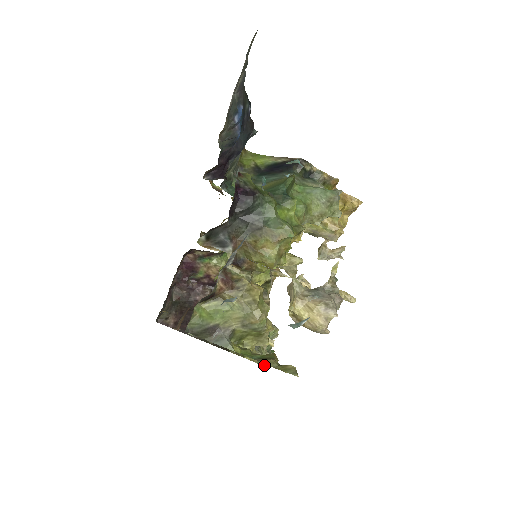
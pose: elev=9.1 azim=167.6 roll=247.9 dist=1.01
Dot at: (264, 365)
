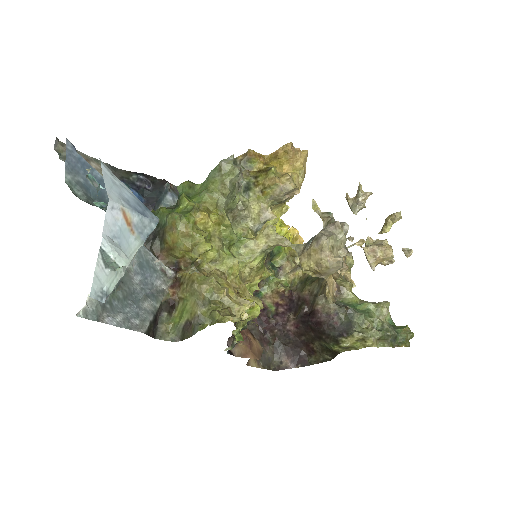
Dot at: (402, 345)
